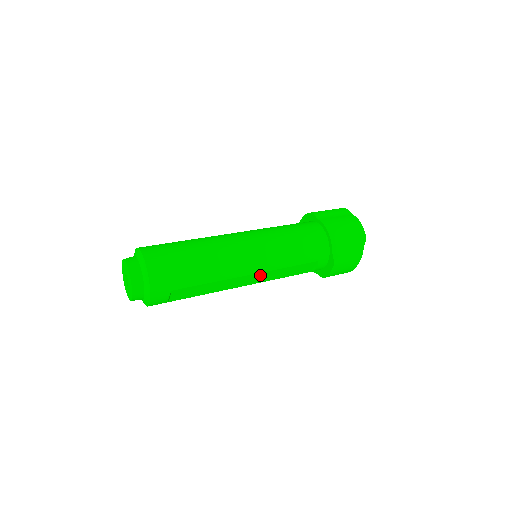
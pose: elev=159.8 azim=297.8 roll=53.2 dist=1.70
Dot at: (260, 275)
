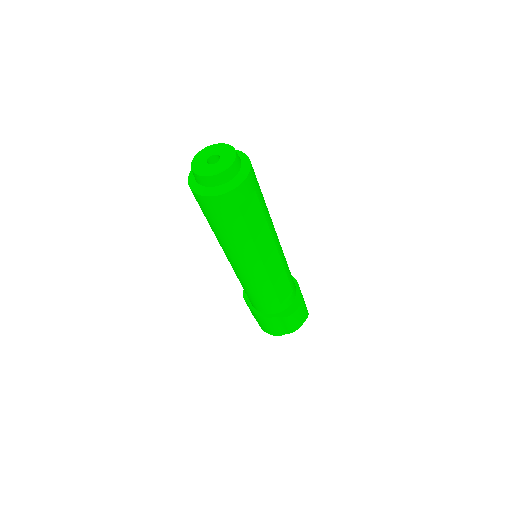
Dot at: (275, 259)
